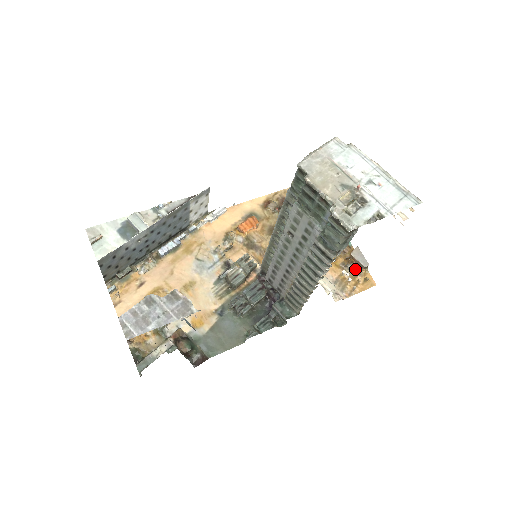
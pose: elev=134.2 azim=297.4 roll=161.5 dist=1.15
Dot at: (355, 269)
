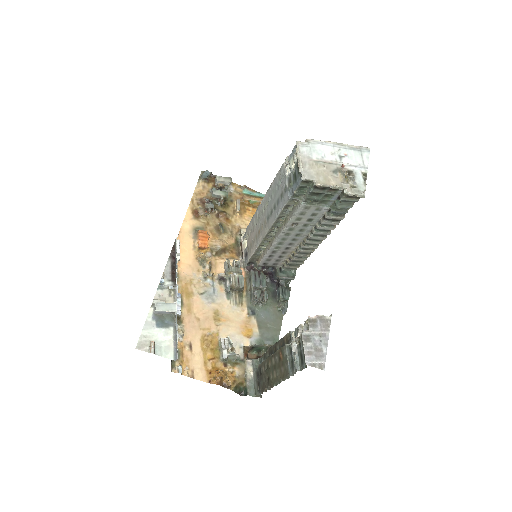
Dot at: occluded
